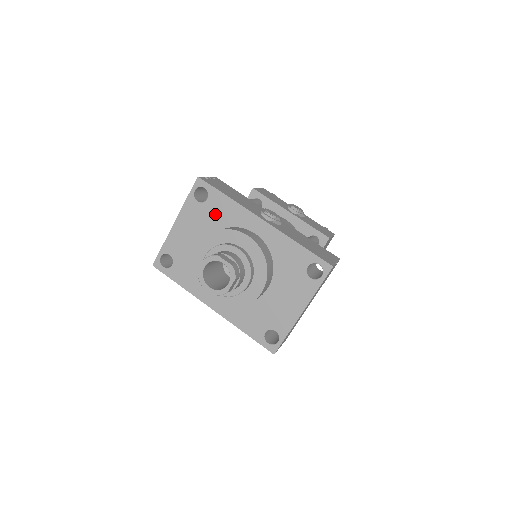
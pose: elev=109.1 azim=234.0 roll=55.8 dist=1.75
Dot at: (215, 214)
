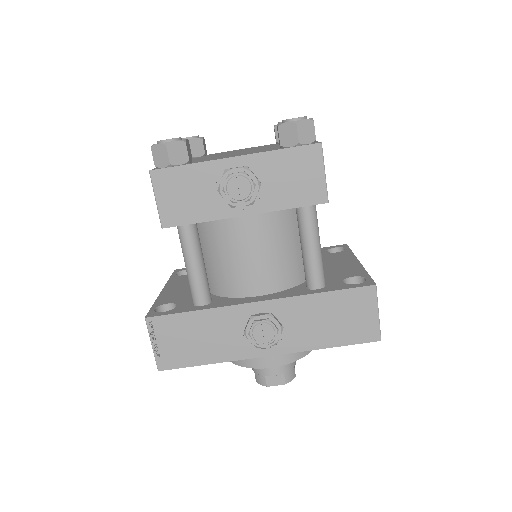
Dot at: occluded
